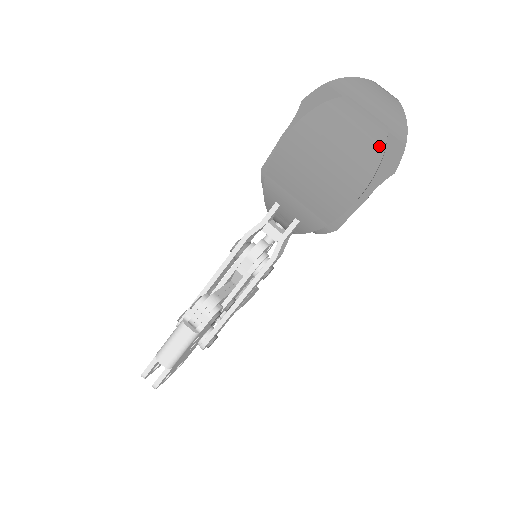
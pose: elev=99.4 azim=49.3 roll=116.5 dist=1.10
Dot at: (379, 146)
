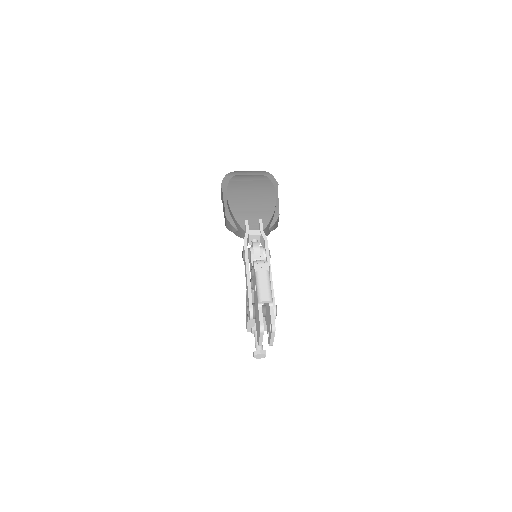
Dot at: (265, 178)
